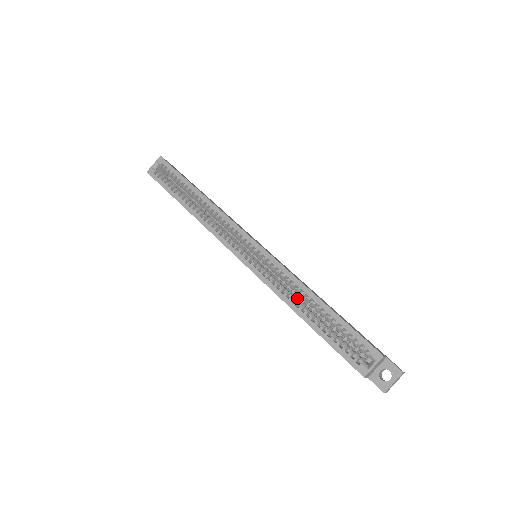
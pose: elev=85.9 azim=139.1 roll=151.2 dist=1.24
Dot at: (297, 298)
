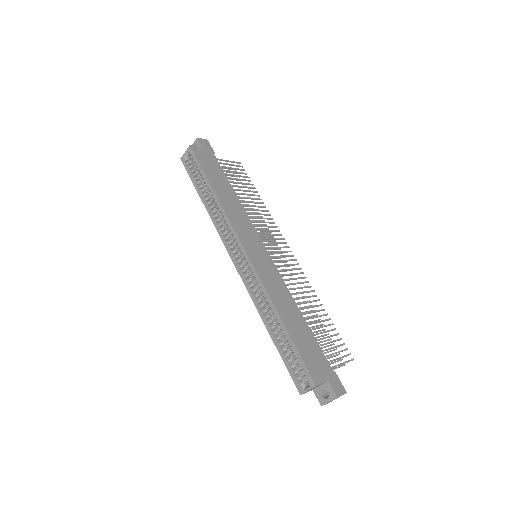
Dot at: (270, 311)
